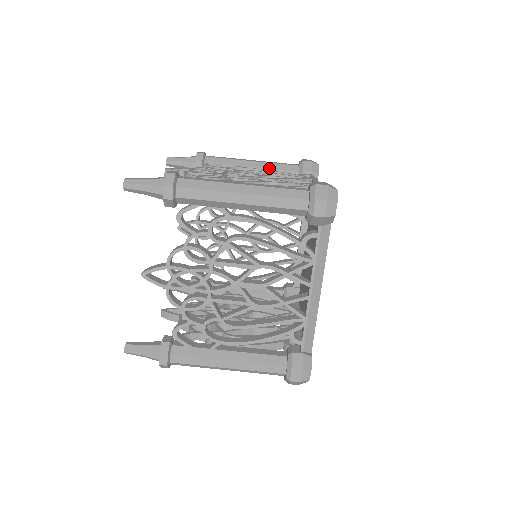
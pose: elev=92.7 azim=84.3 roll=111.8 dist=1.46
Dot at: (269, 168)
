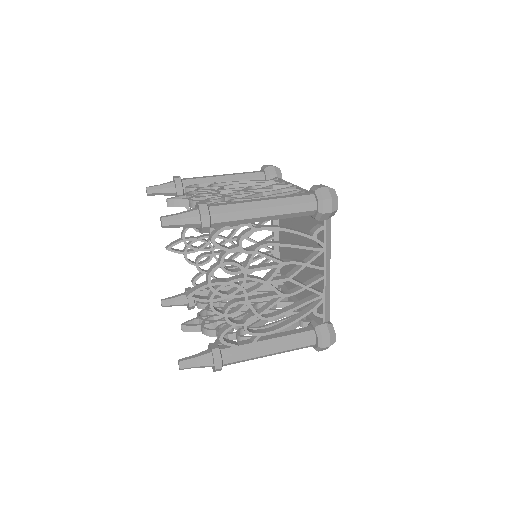
Dot at: occluded
